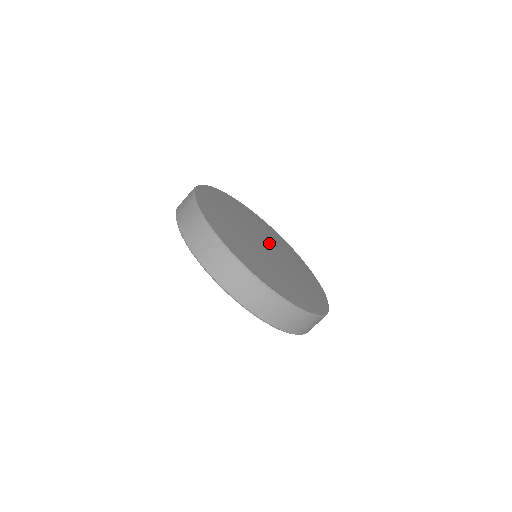
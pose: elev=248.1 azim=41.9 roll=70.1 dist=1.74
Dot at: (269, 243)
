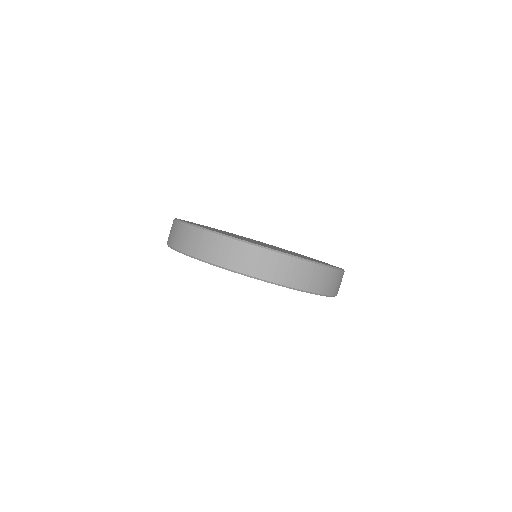
Dot at: occluded
